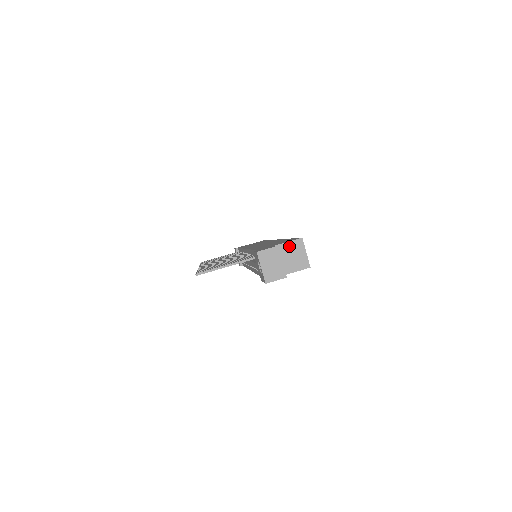
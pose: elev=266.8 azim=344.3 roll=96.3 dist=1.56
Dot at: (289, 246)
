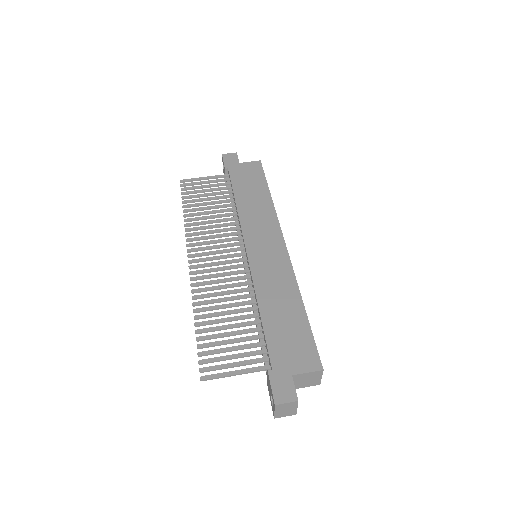
Dot at: (307, 375)
